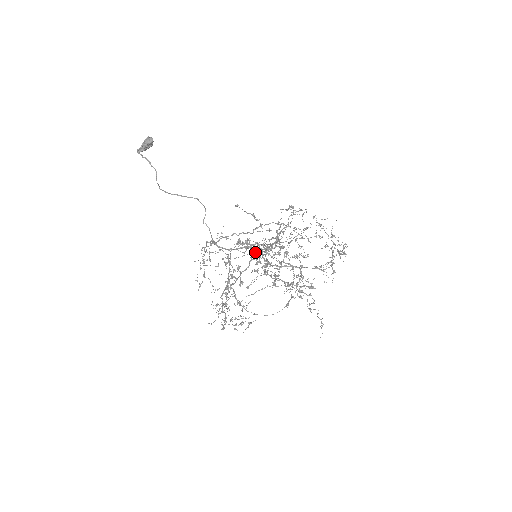
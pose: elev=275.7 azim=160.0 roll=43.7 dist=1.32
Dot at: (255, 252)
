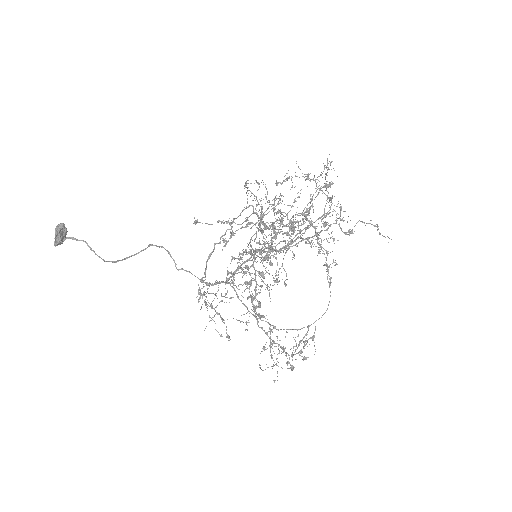
Dot at: (252, 254)
